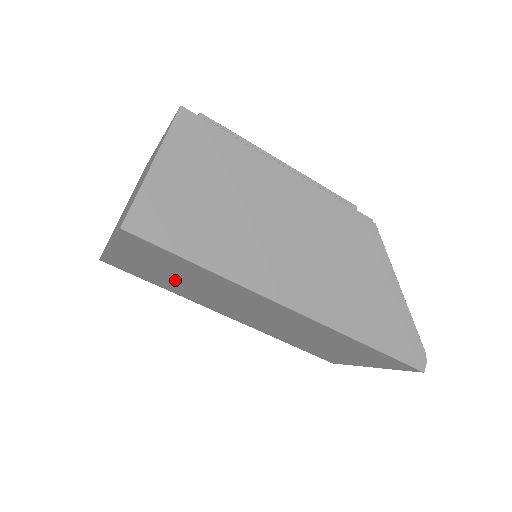
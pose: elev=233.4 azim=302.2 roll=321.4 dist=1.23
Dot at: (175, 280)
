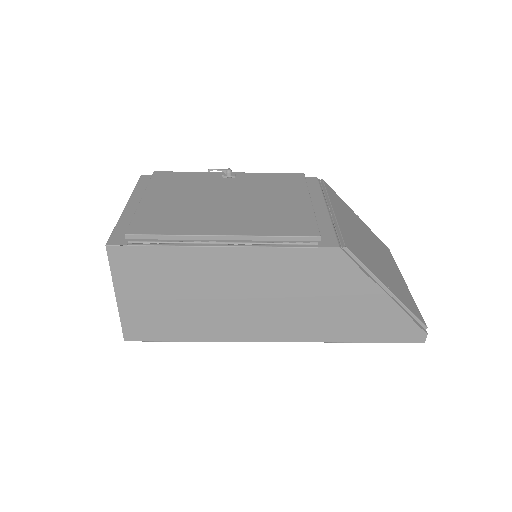
Dot at: occluded
